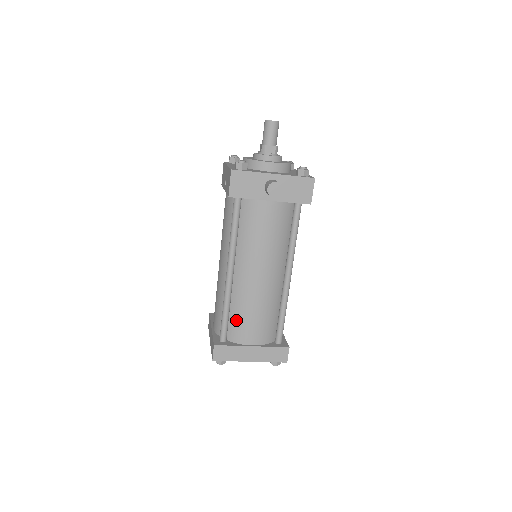
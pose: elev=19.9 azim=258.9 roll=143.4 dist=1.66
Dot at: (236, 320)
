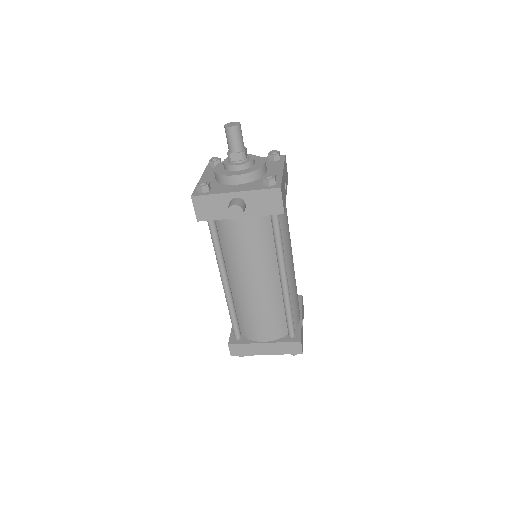
Dot at: (244, 321)
